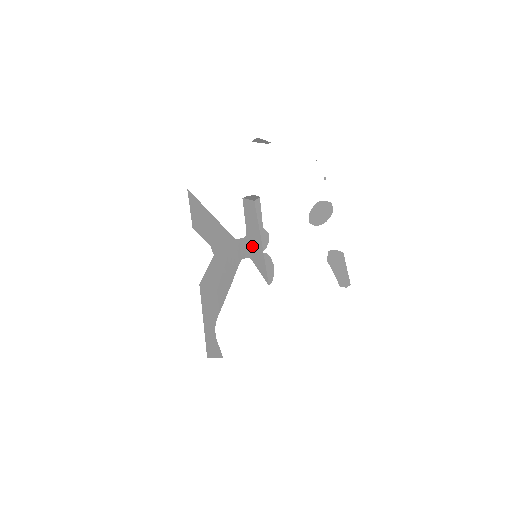
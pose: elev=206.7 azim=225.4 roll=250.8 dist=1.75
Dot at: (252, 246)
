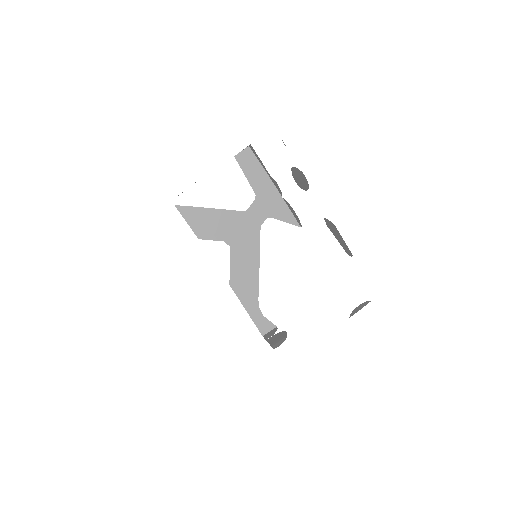
Dot at: (267, 202)
